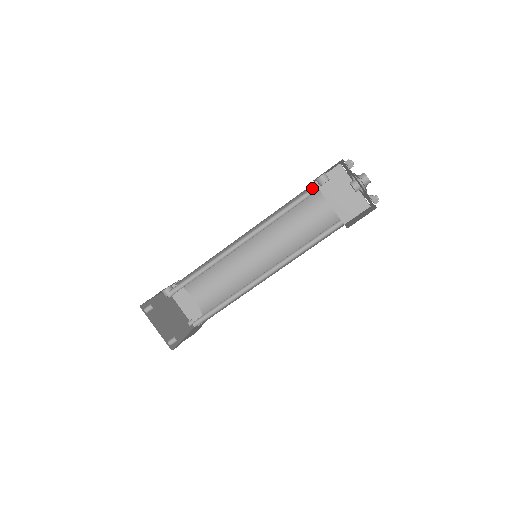
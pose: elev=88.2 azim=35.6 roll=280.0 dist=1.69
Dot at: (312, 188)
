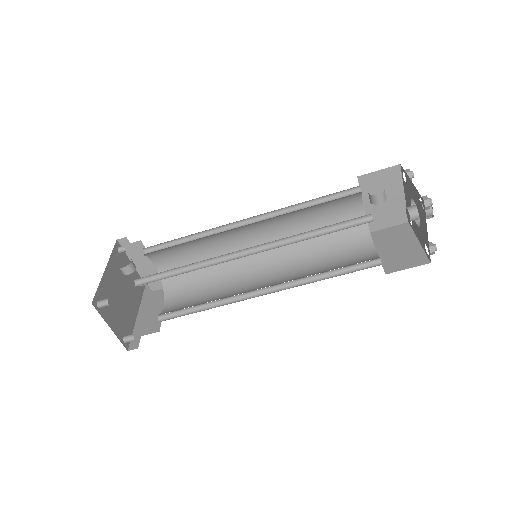
Dot at: (365, 215)
